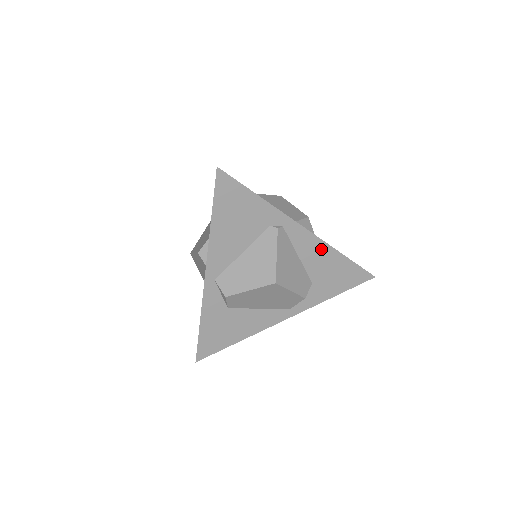
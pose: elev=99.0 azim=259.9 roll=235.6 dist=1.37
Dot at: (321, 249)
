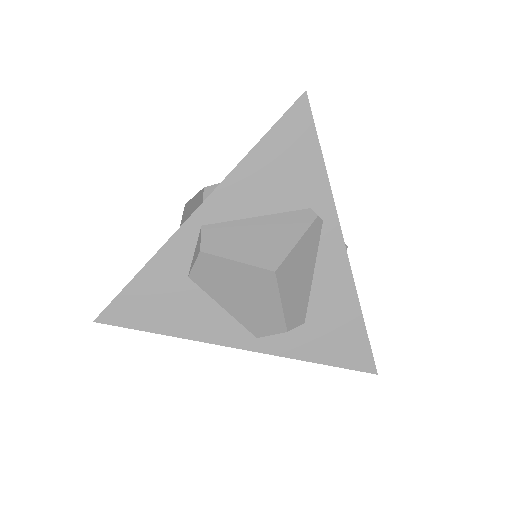
Dot at: (344, 286)
